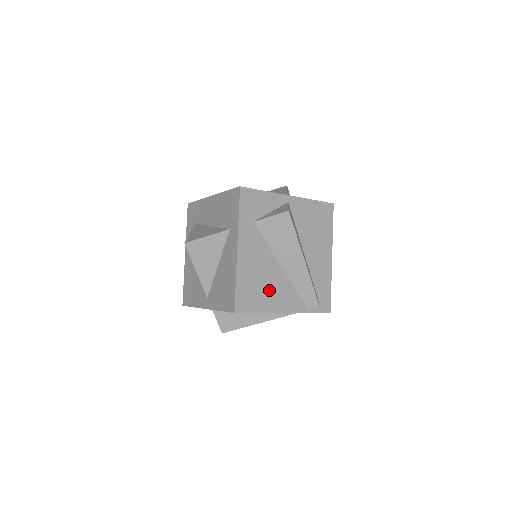
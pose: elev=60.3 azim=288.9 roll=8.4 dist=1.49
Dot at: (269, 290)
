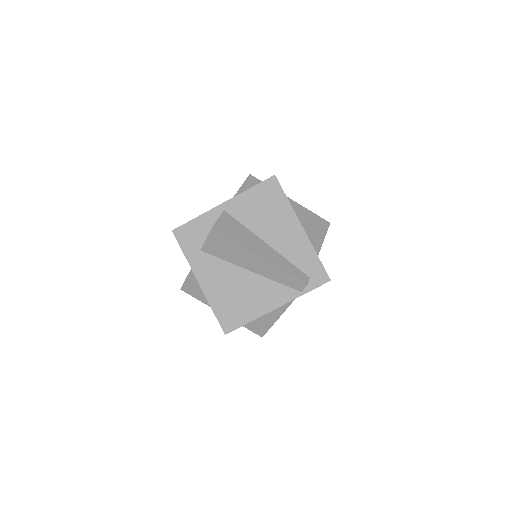
Dot at: (248, 298)
